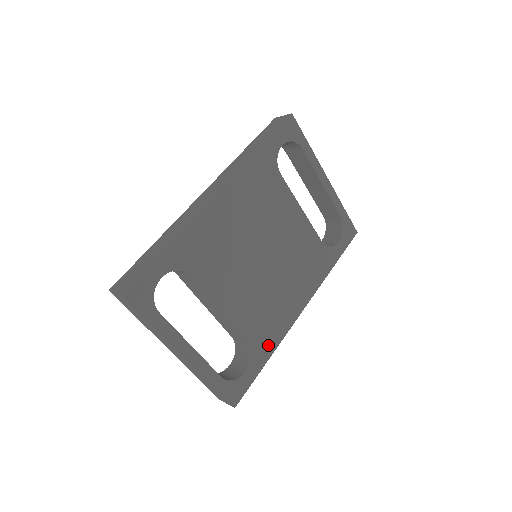
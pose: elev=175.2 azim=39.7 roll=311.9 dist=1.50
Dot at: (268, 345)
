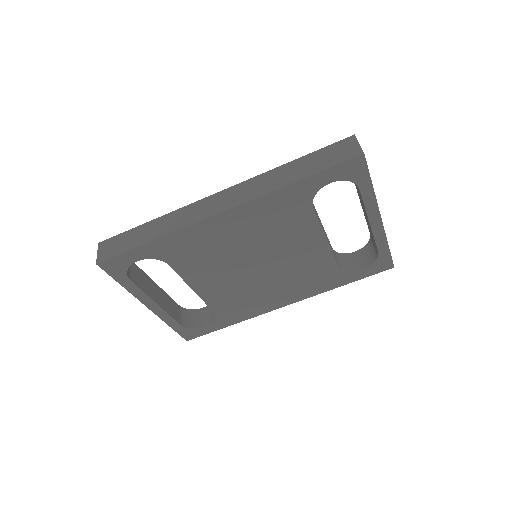
Dot at: (235, 317)
